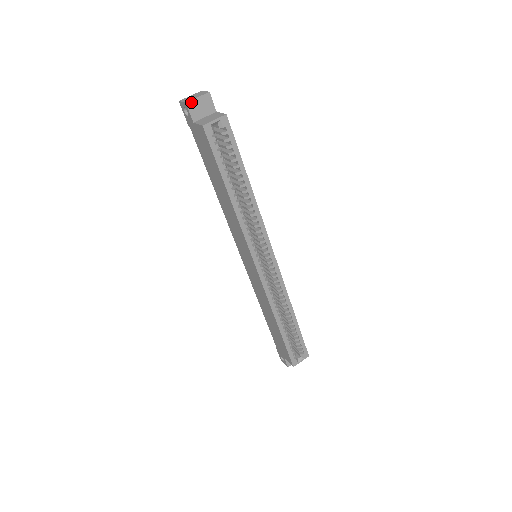
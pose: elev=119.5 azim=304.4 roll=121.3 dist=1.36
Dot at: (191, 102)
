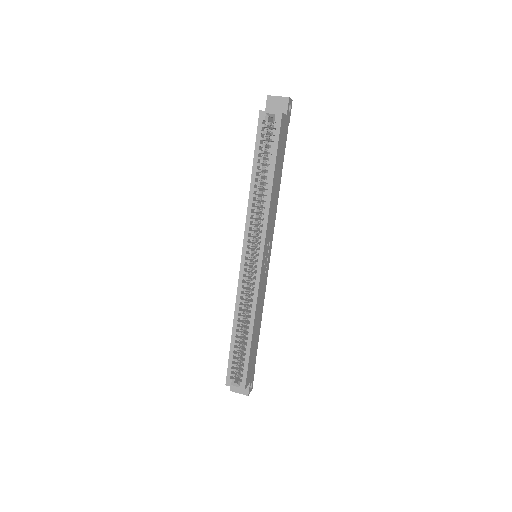
Dot at: (271, 97)
